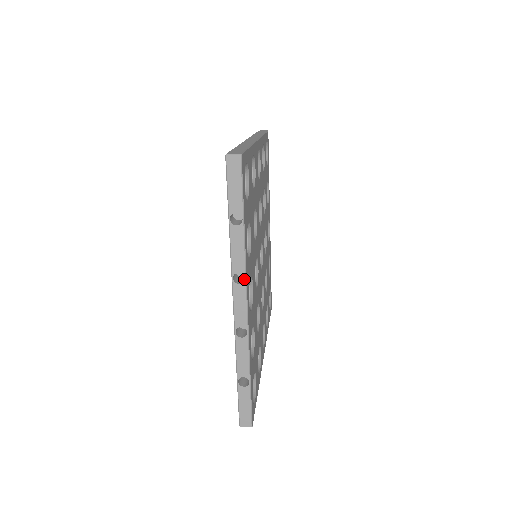
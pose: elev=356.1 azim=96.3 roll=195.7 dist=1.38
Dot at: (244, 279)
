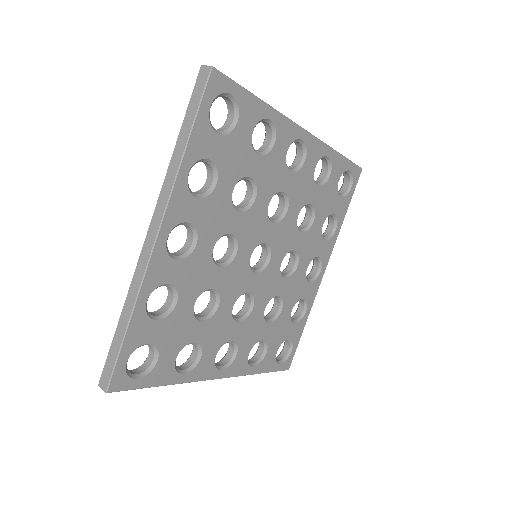
Dot at: (202, 374)
